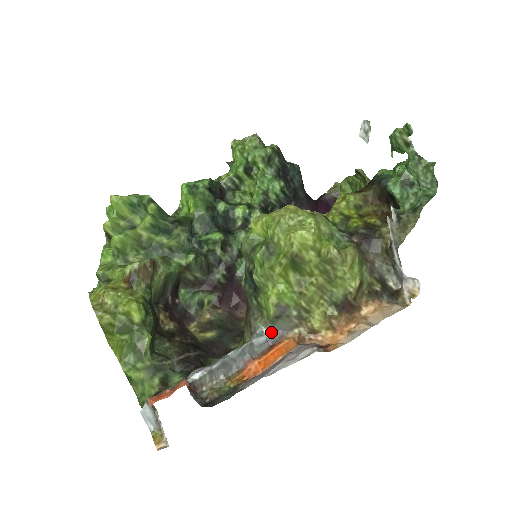
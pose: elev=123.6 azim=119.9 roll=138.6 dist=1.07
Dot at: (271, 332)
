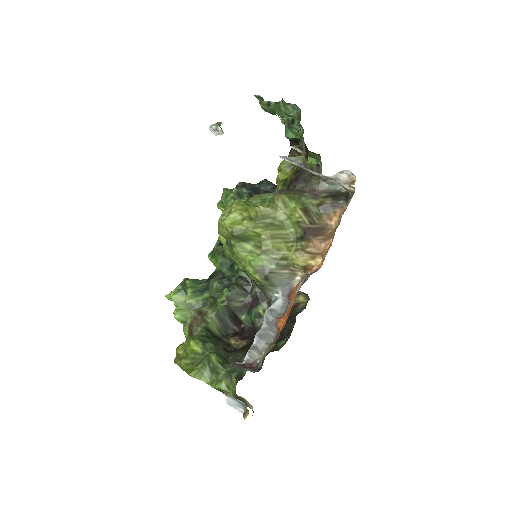
Dot at: (281, 293)
